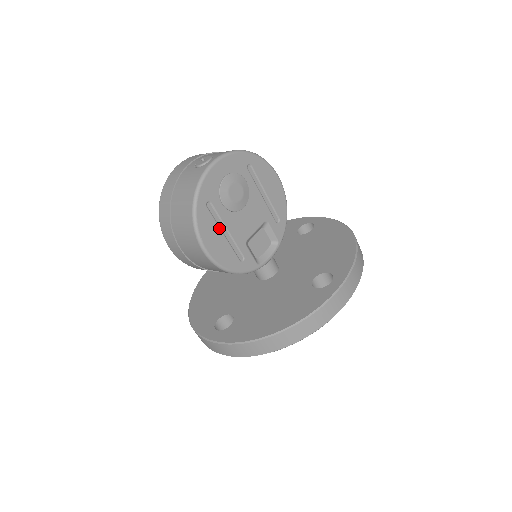
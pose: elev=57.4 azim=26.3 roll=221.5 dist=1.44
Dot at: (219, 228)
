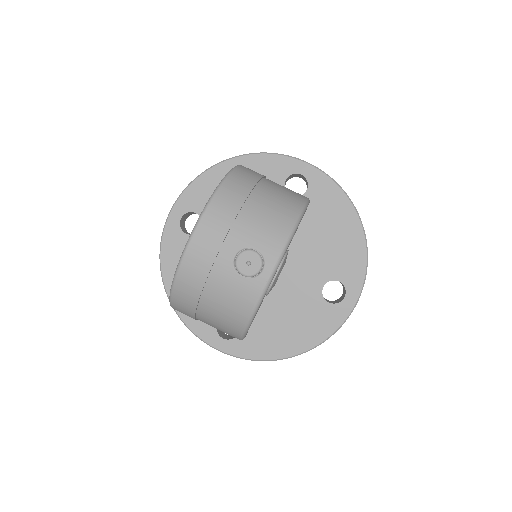
Dot at: (257, 311)
